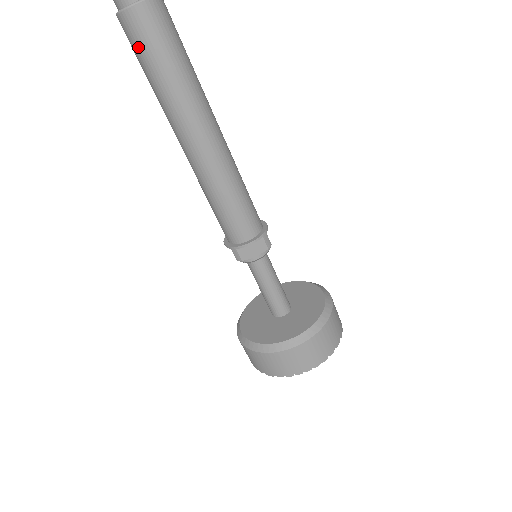
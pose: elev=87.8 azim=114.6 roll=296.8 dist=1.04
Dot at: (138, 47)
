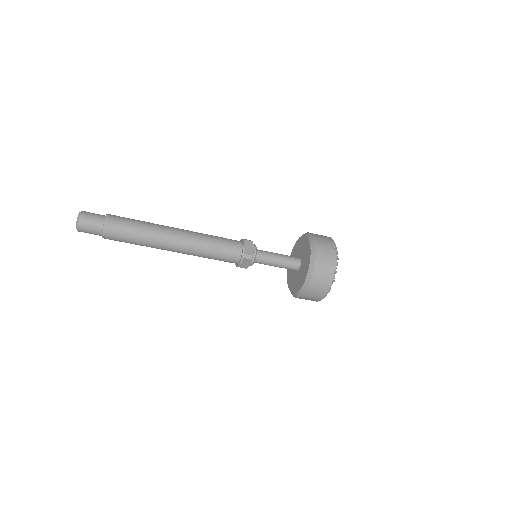
Dot at: (120, 241)
